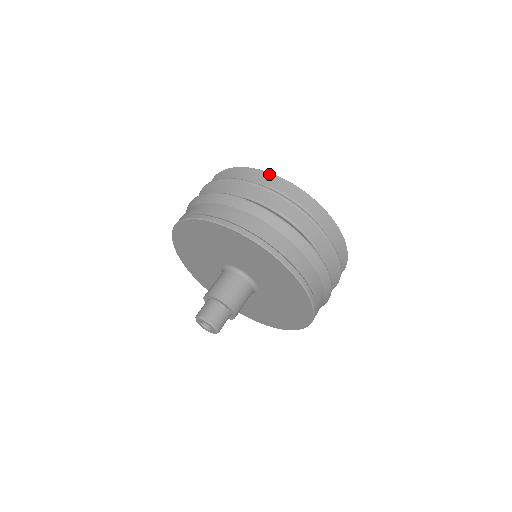
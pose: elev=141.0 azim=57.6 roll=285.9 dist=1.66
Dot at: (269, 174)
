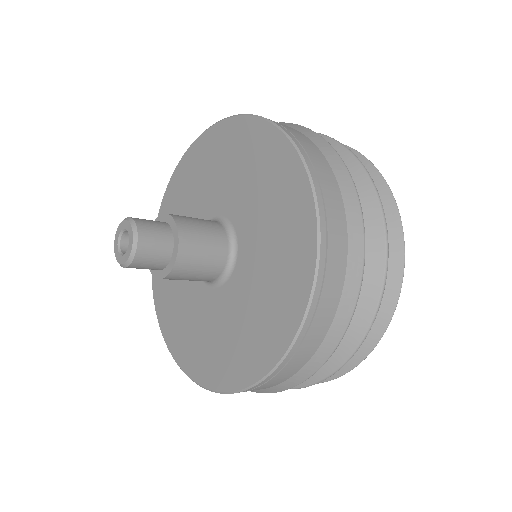
Dot at: (392, 196)
